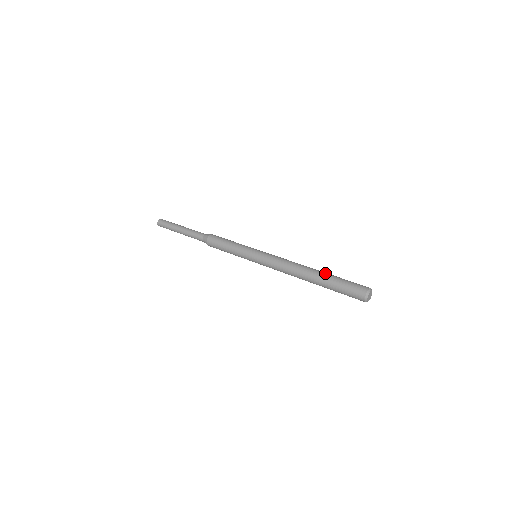
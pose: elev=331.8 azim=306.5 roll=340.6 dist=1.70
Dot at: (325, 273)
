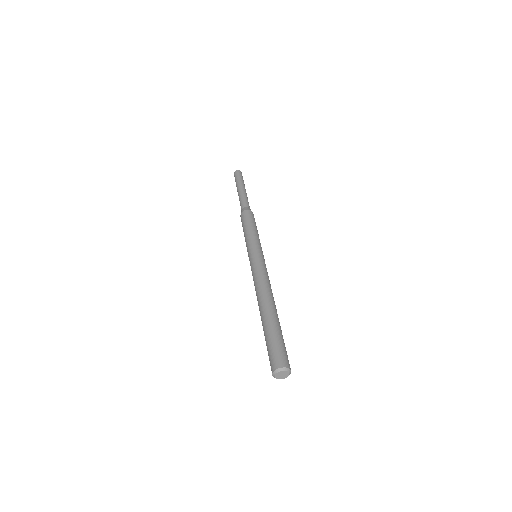
Dot at: occluded
